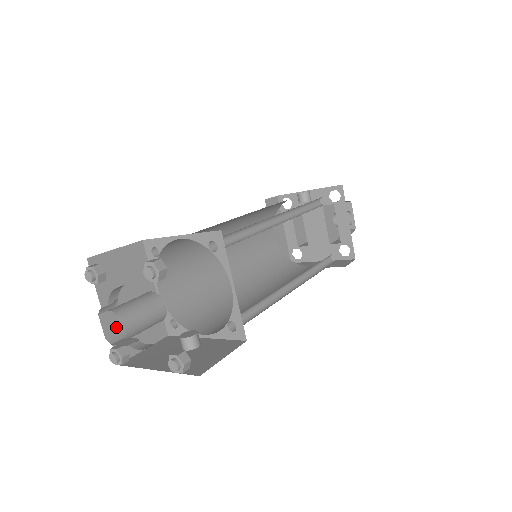
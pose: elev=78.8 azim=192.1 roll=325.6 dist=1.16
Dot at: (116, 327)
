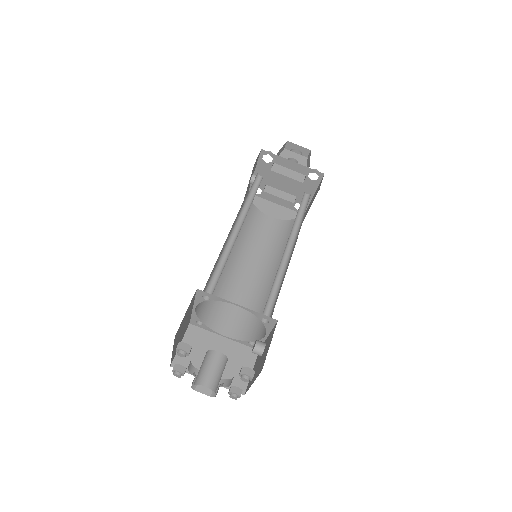
Dot at: occluded
